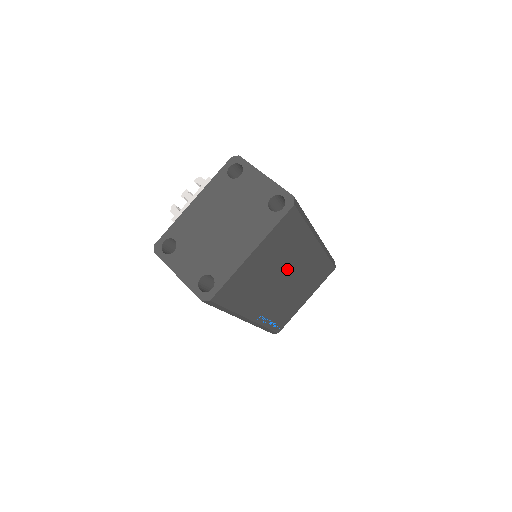
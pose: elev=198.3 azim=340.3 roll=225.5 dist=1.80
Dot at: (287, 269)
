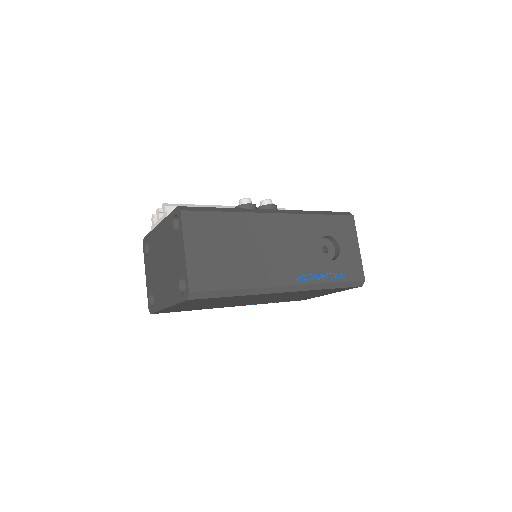
Dot at: (249, 299)
